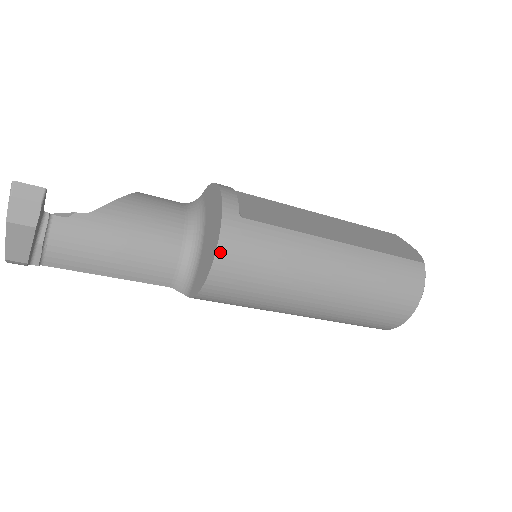
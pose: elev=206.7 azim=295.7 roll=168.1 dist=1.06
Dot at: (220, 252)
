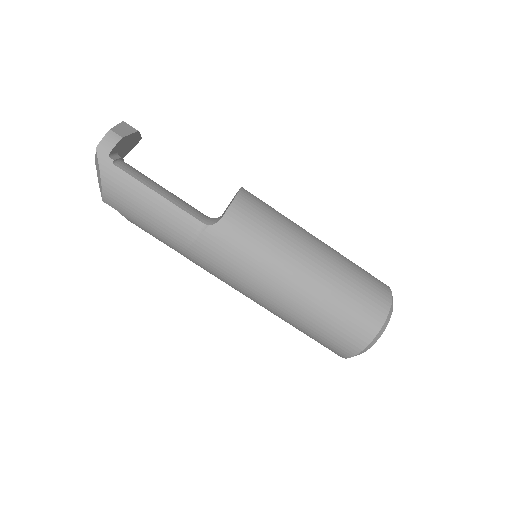
Dot at: occluded
